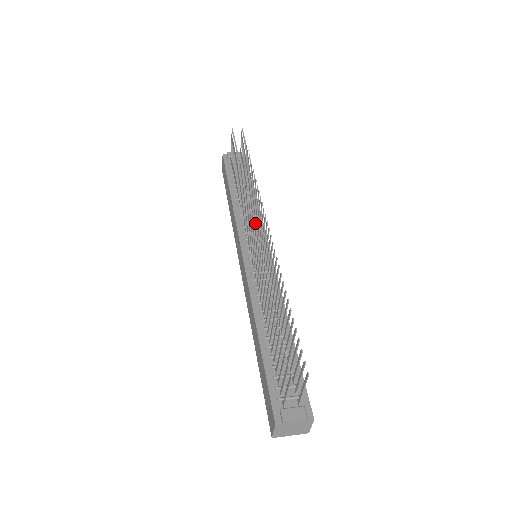
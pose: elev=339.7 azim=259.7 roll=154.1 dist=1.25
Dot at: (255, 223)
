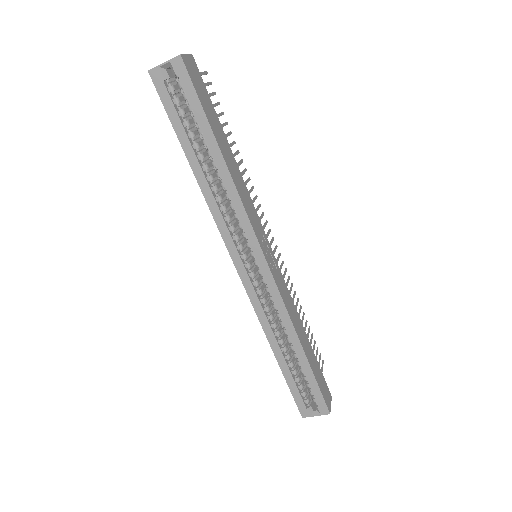
Dot at: occluded
